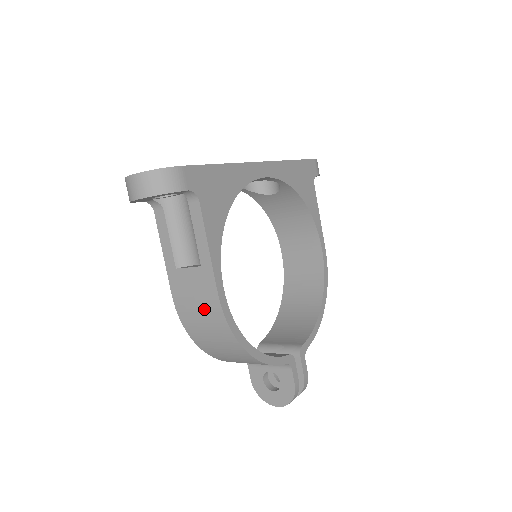
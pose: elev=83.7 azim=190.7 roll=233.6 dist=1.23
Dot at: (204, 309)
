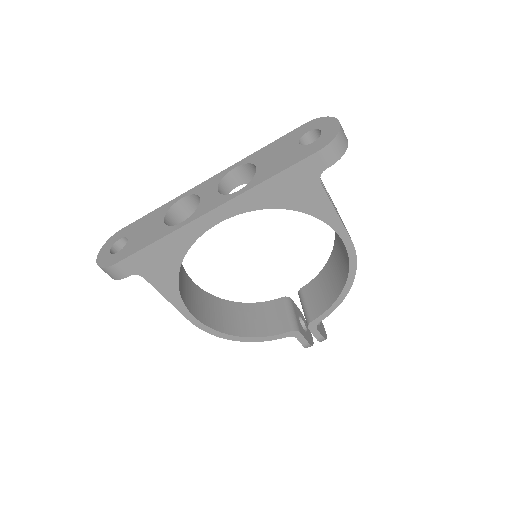
Dot at: occluded
